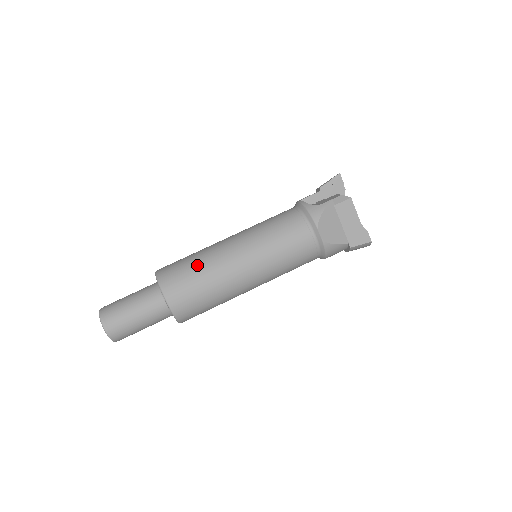
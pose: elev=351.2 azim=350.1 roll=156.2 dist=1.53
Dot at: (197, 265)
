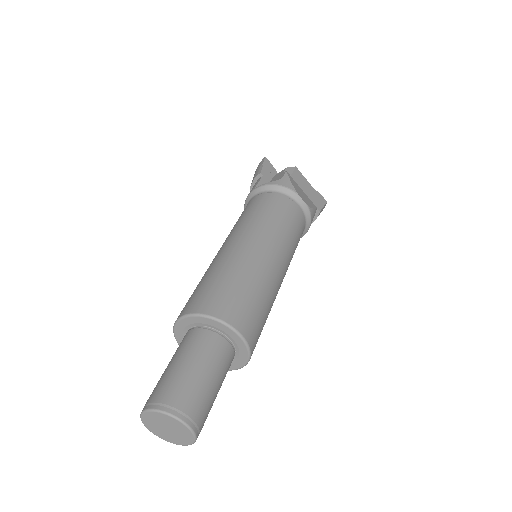
Dot at: (231, 275)
